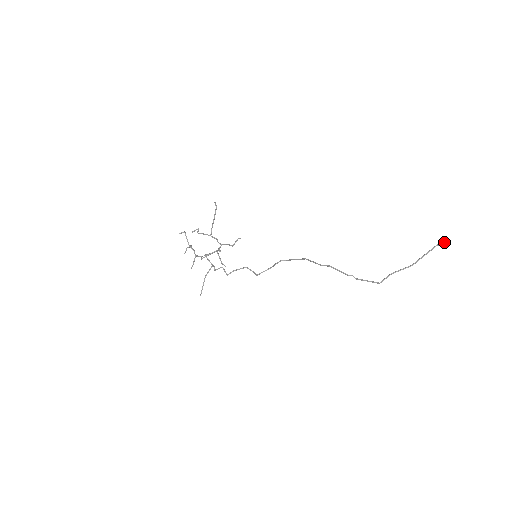
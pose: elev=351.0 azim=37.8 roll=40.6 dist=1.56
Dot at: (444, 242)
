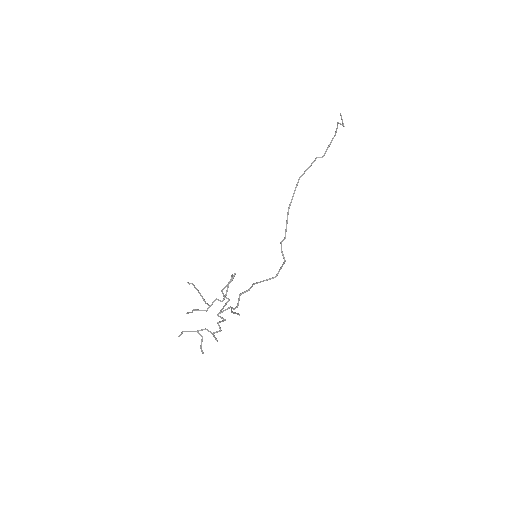
Dot at: (342, 125)
